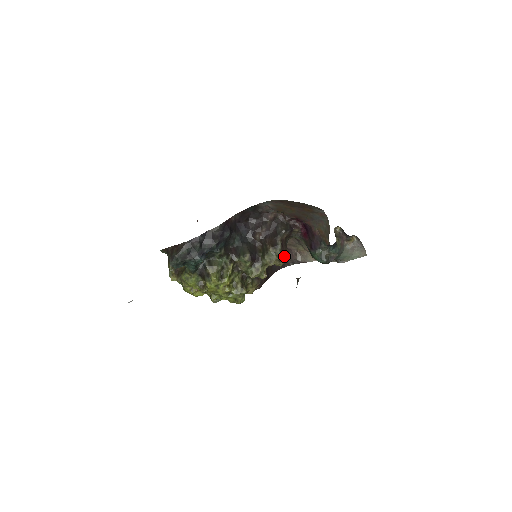
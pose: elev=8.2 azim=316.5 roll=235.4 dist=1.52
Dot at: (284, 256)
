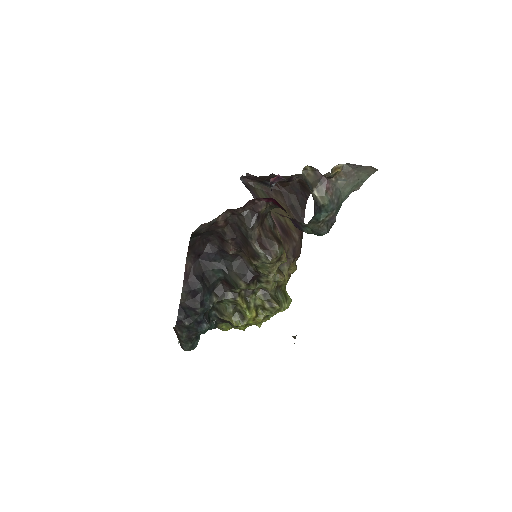
Dot at: (276, 256)
